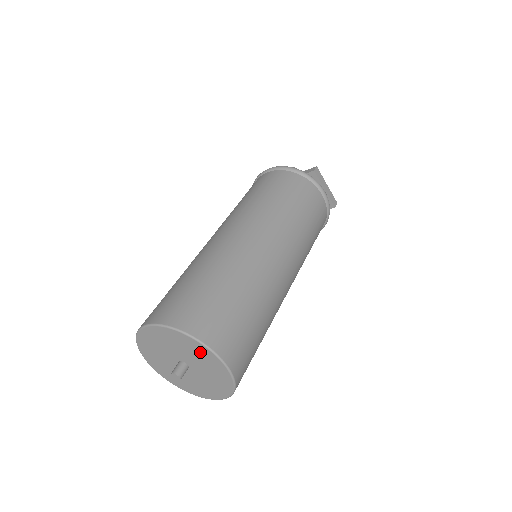
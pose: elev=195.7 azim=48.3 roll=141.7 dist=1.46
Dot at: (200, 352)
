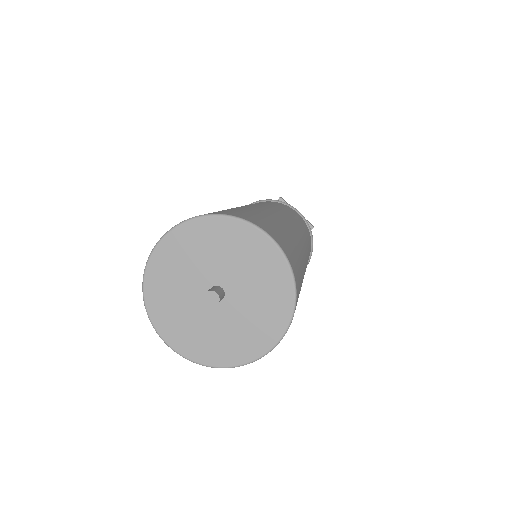
Dot at: (234, 238)
